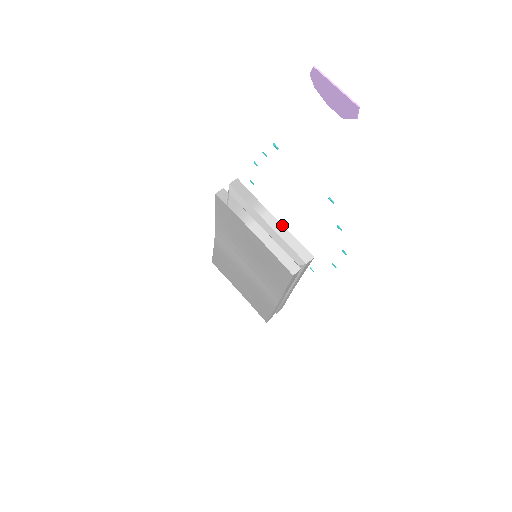
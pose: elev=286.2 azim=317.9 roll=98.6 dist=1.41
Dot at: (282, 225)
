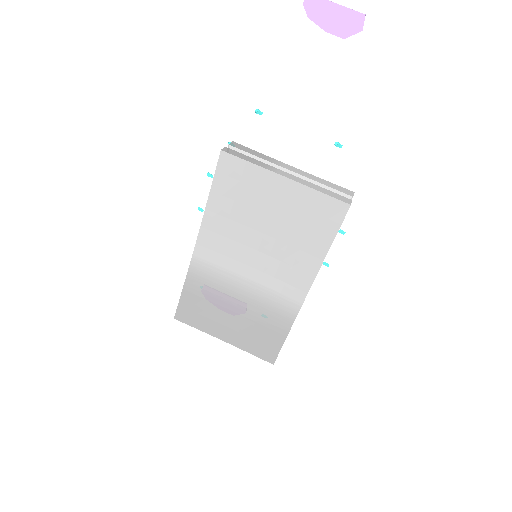
Dot at: (305, 172)
